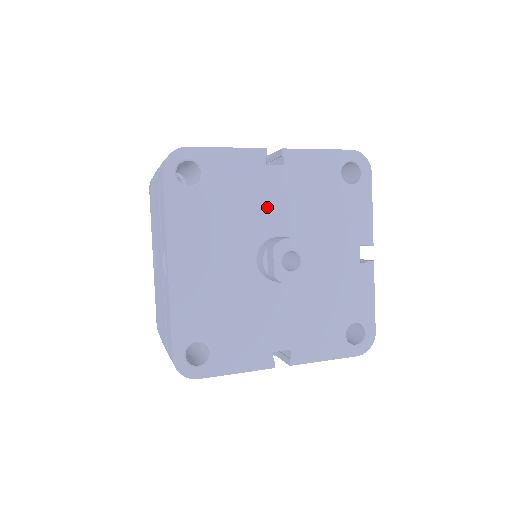
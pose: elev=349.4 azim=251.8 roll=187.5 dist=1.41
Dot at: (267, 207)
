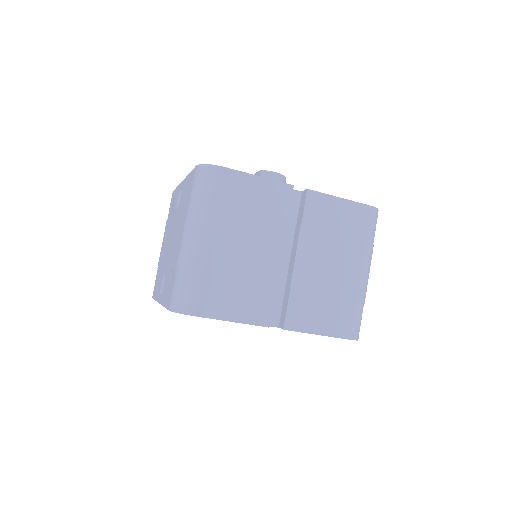
Dot at: occluded
